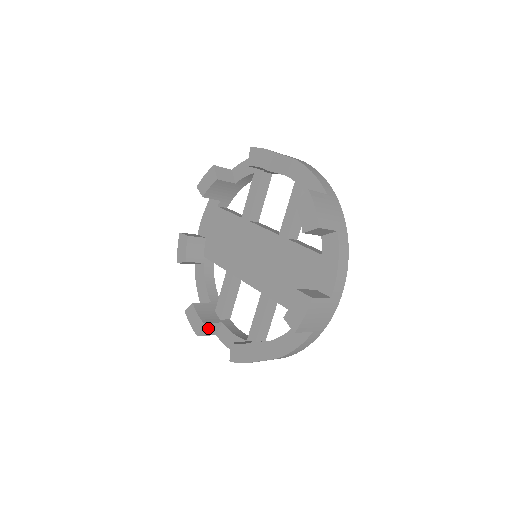
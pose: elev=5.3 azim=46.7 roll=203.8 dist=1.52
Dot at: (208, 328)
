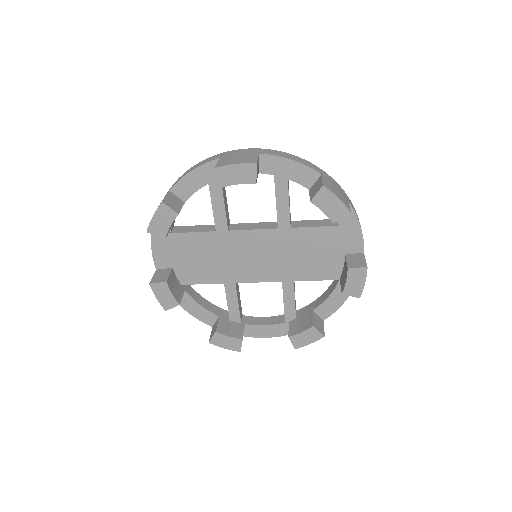
Dot at: occluded
